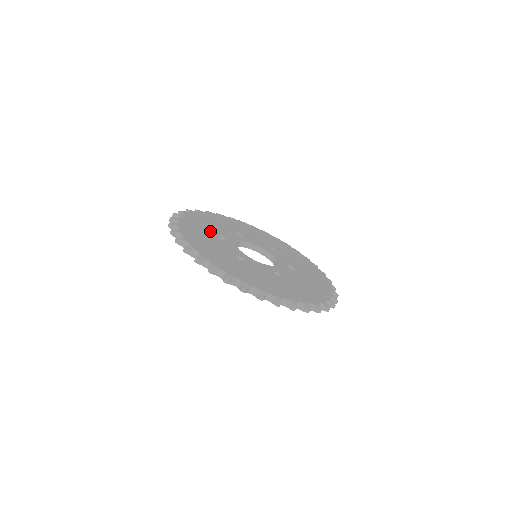
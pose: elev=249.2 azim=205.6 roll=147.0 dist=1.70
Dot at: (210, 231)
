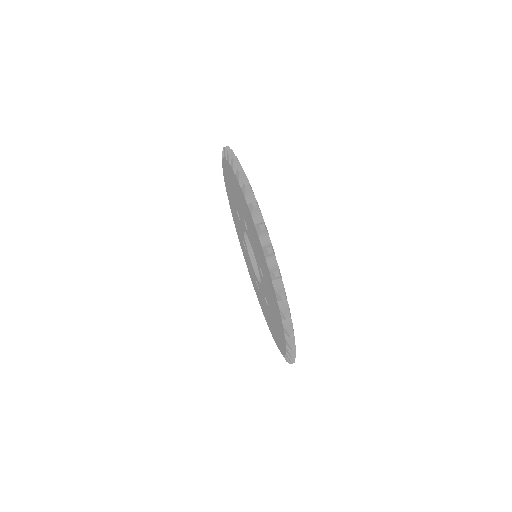
Dot at: occluded
